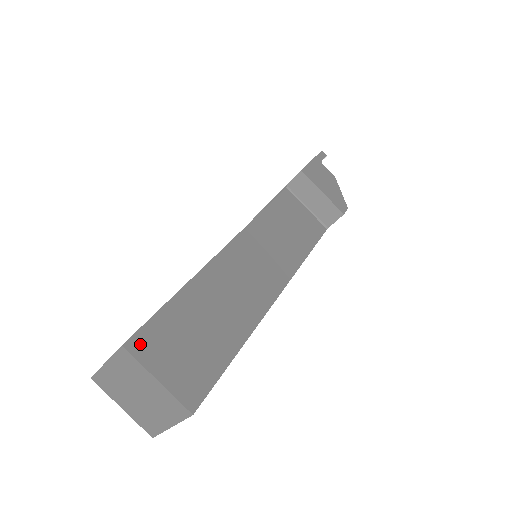
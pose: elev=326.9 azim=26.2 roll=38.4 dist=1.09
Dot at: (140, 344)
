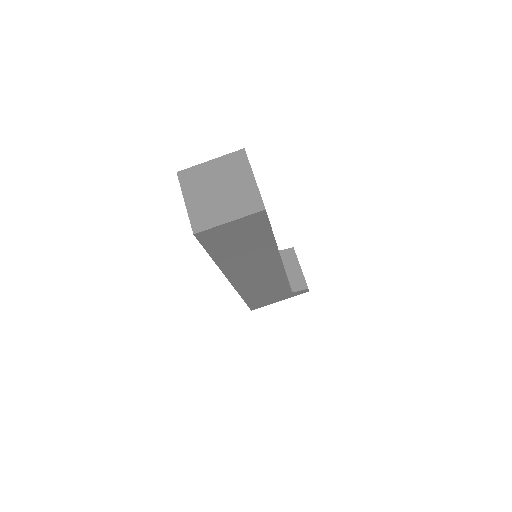
Dot at: occluded
